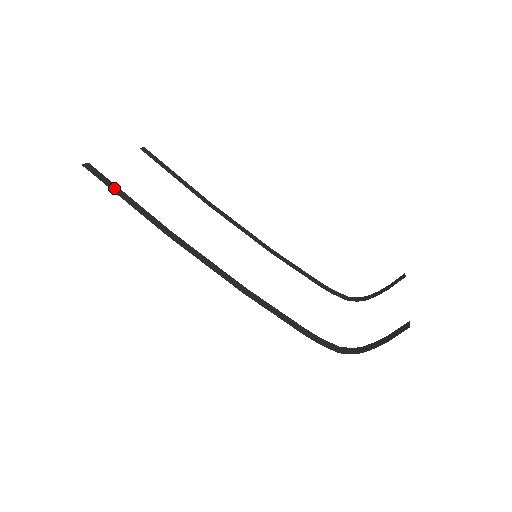
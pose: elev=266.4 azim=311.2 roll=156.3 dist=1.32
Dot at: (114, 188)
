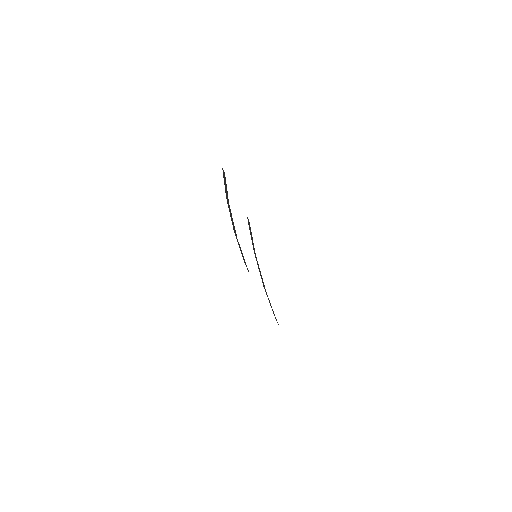
Dot at: occluded
